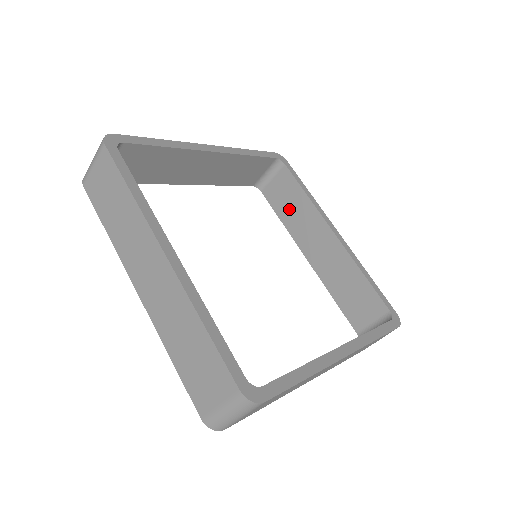
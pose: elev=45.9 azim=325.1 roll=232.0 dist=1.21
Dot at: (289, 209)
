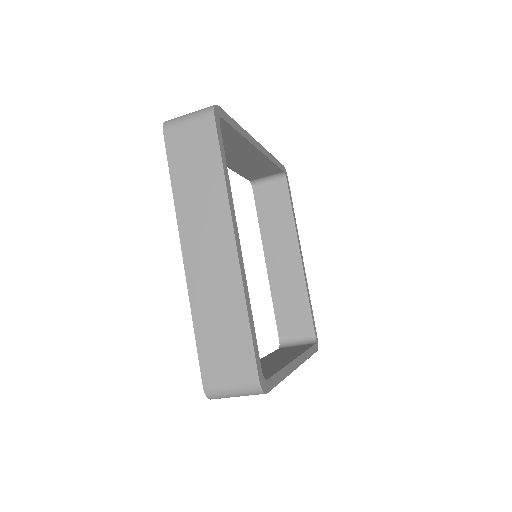
Dot at: (271, 217)
